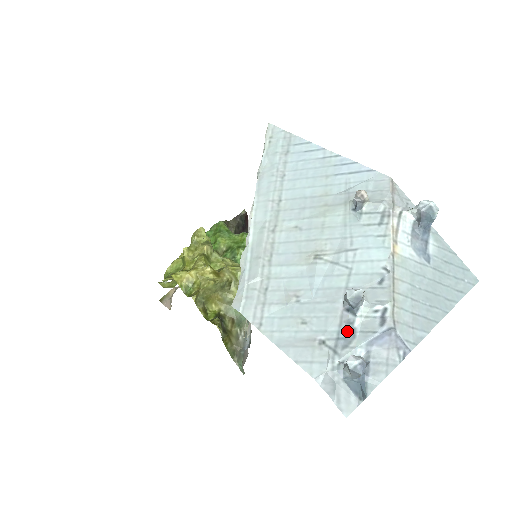
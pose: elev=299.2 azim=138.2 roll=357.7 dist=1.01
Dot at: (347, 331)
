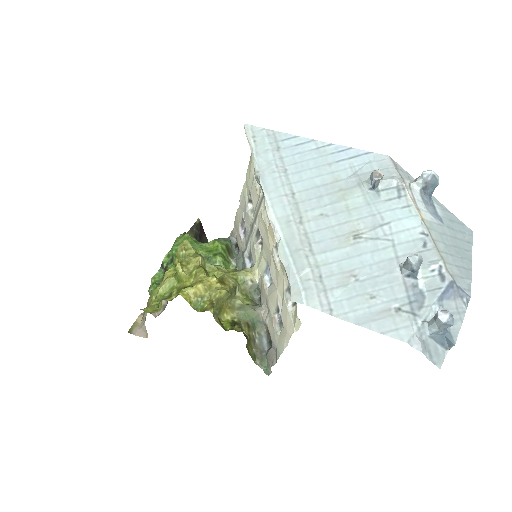
Dot at: (415, 294)
